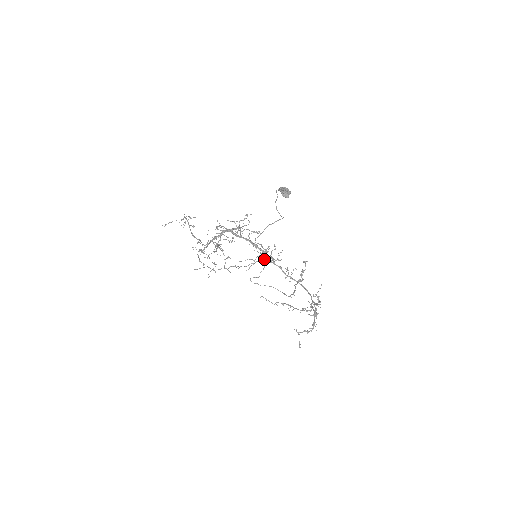
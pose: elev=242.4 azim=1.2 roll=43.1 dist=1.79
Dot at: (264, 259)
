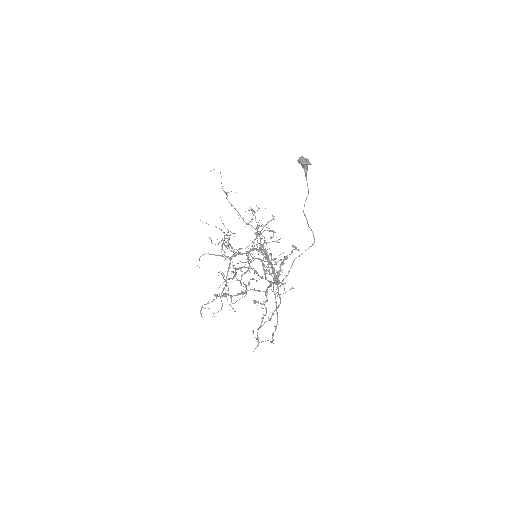
Dot at: (280, 303)
